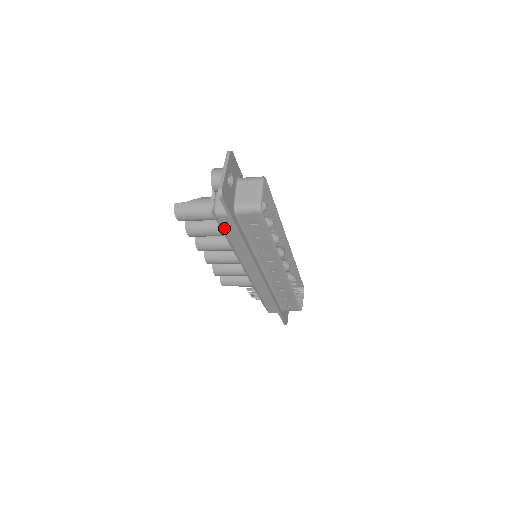
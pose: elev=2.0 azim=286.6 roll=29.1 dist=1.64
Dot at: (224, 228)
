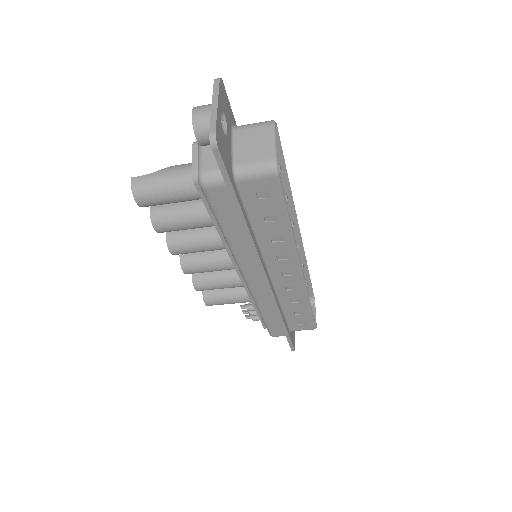
Dot at: (216, 209)
